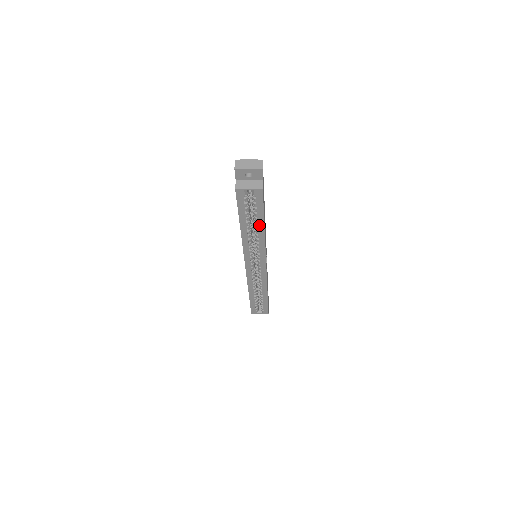
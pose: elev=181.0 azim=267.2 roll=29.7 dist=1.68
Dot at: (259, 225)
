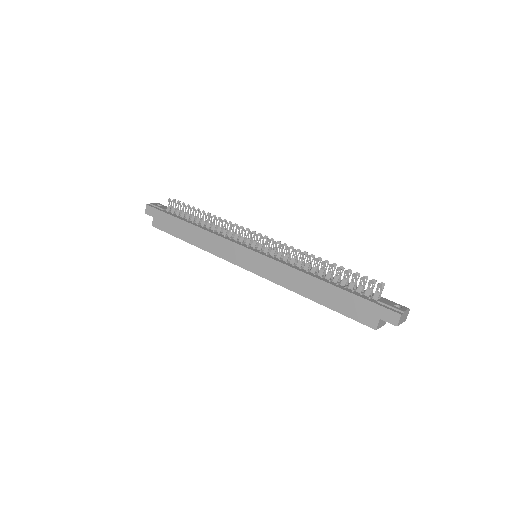
Dot at: occluded
